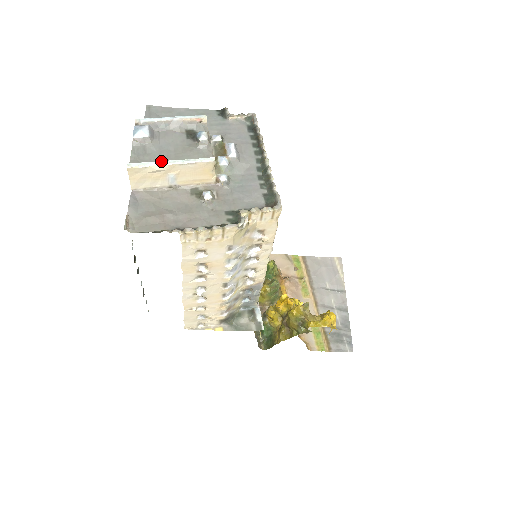
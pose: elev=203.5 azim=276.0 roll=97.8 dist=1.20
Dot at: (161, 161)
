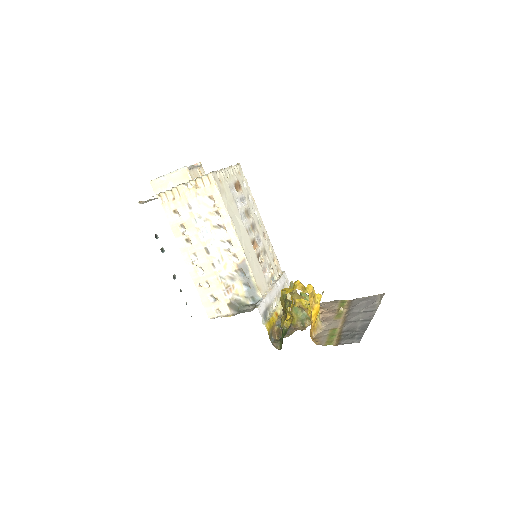
Dot at: (164, 175)
